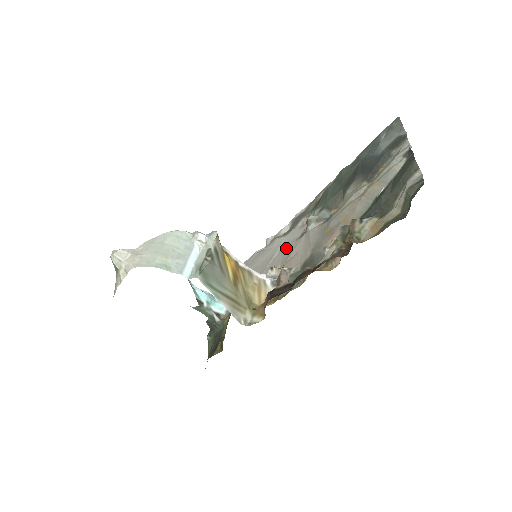
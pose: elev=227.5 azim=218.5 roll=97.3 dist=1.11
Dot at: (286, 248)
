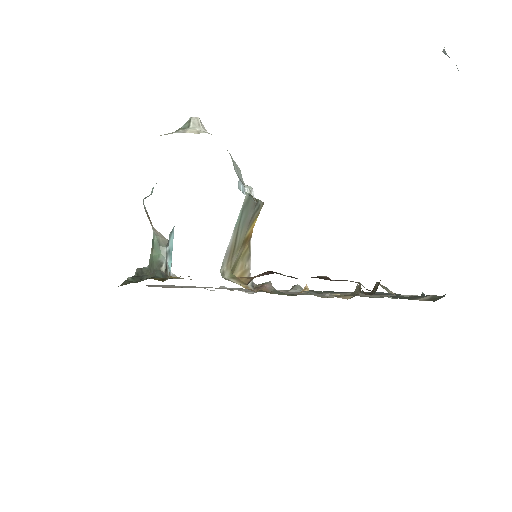
Dot at: occluded
